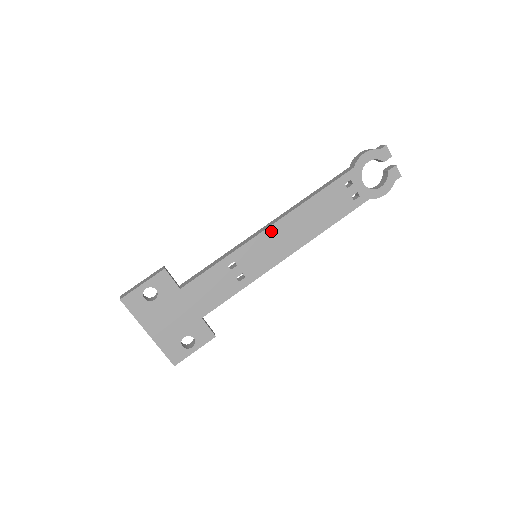
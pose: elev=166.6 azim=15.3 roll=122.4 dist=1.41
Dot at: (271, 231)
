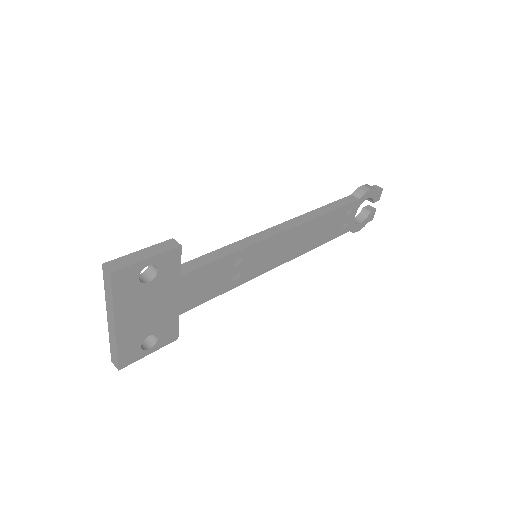
Dot at: (284, 235)
